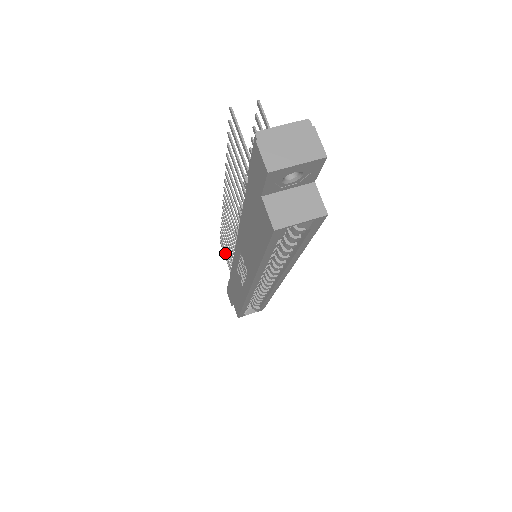
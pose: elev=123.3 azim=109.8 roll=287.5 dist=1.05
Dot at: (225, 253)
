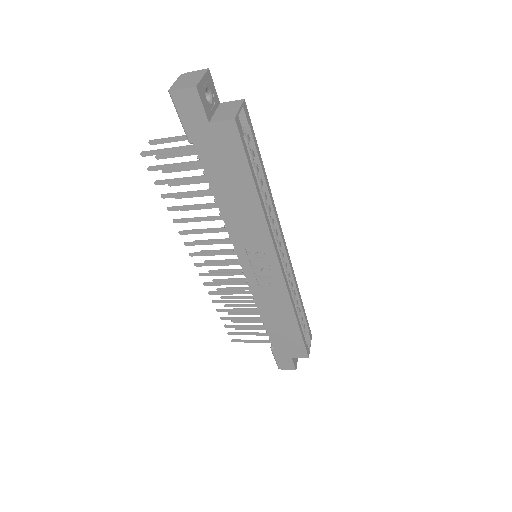
Dot at: occluded
